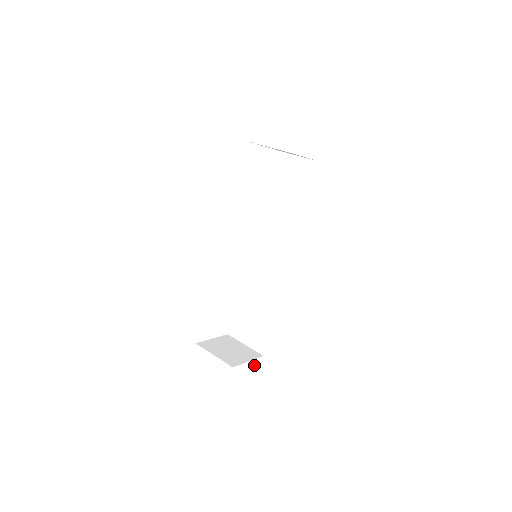
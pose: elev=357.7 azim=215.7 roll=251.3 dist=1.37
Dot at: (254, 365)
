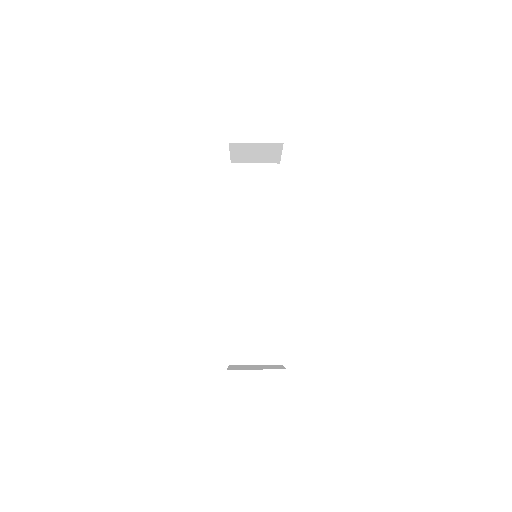
Dot at: (272, 379)
